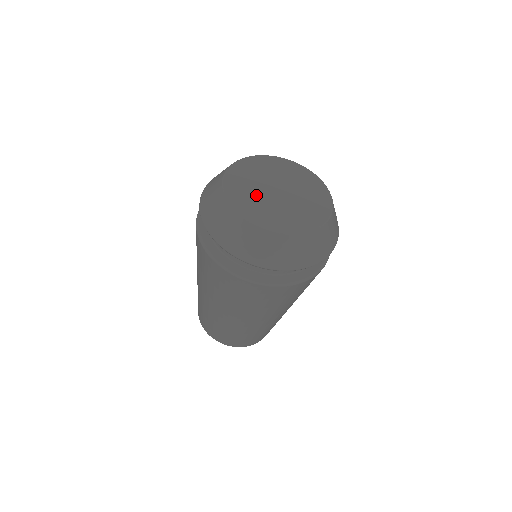
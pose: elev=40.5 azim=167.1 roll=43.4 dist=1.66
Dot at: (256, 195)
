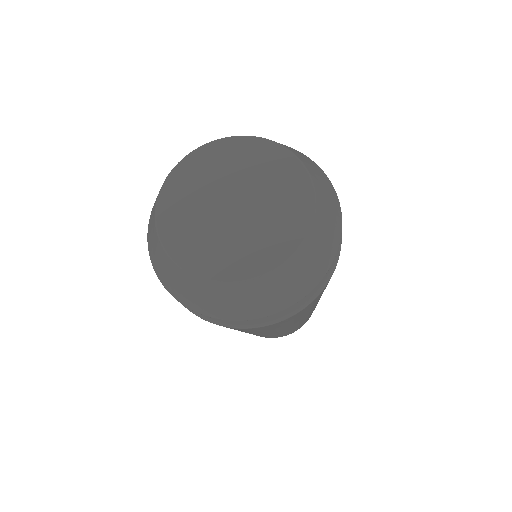
Dot at: (202, 191)
